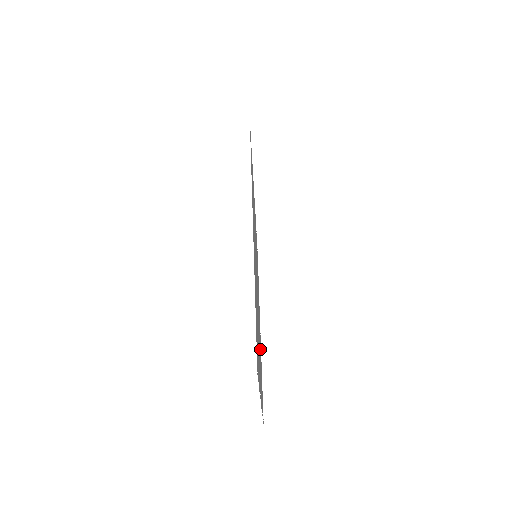
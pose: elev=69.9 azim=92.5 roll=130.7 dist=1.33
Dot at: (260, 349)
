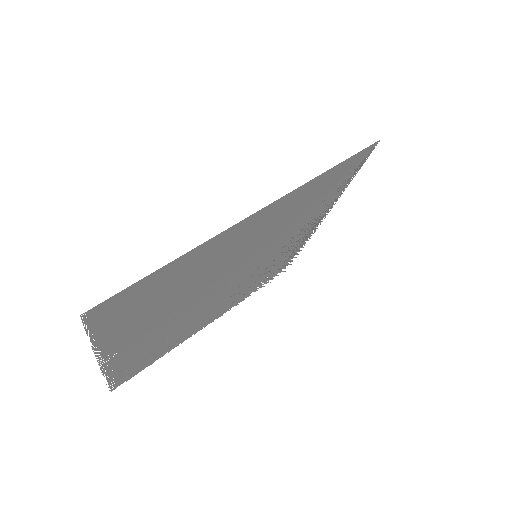
Dot at: (179, 334)
